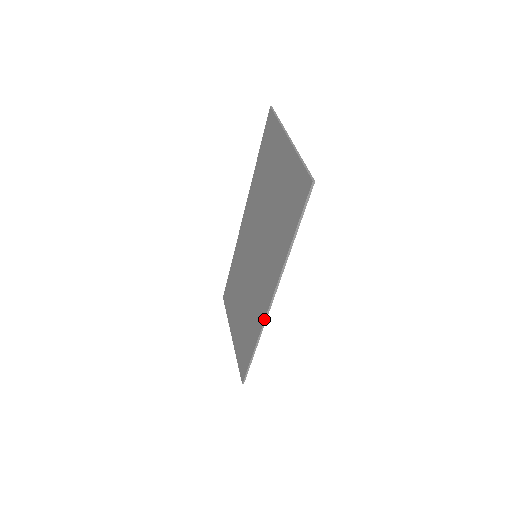
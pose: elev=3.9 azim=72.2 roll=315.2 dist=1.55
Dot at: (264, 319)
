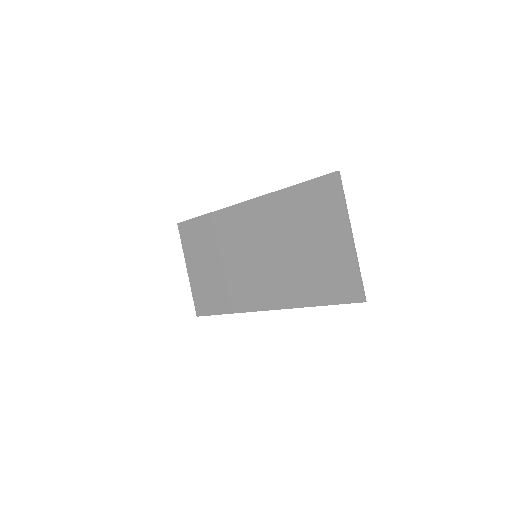
Dot at: (253, 311)
